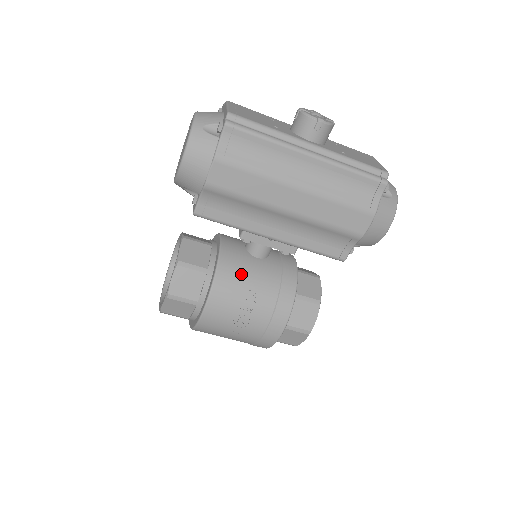
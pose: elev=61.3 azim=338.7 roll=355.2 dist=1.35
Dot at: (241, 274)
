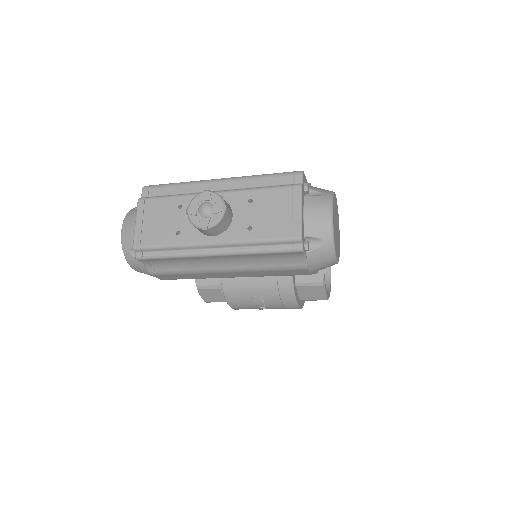
Dot at: (242, 287)
